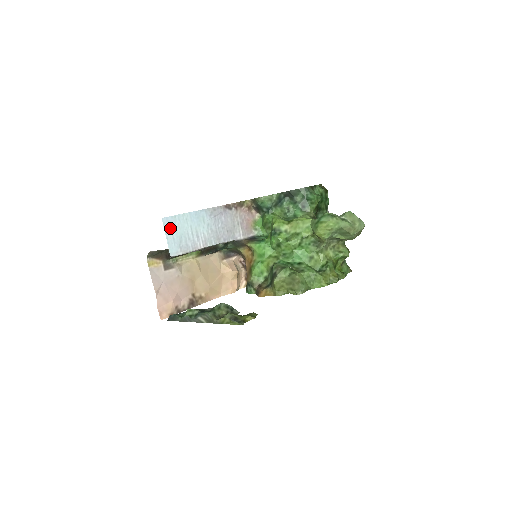
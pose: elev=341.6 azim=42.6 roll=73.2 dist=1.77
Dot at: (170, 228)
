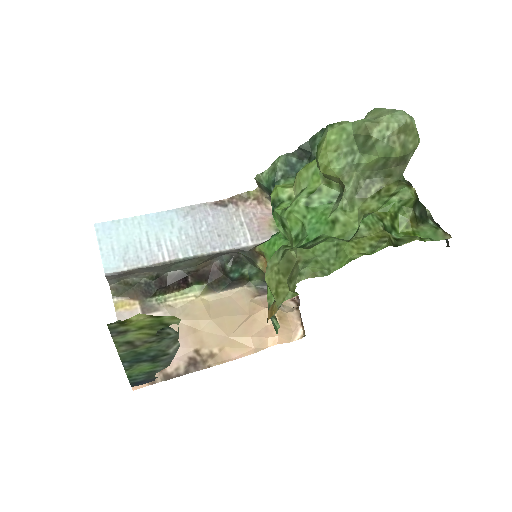
Dot at: (108, 236)
